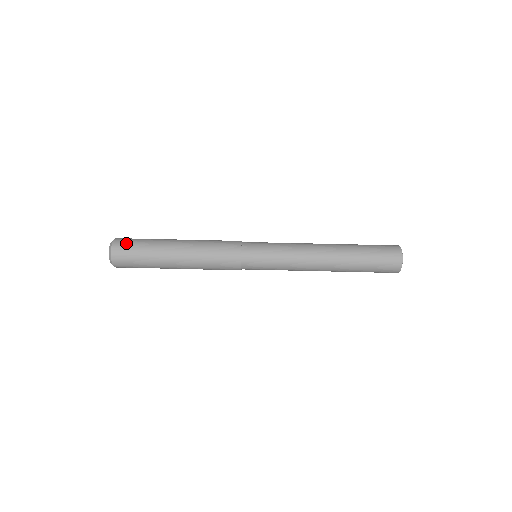
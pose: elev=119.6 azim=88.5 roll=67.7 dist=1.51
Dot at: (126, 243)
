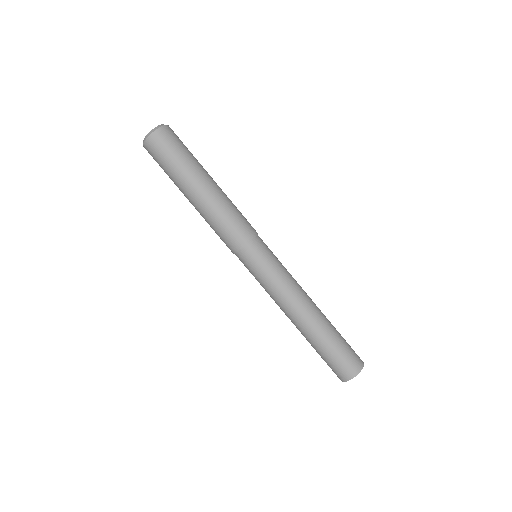
Dot at: (163, 145)
